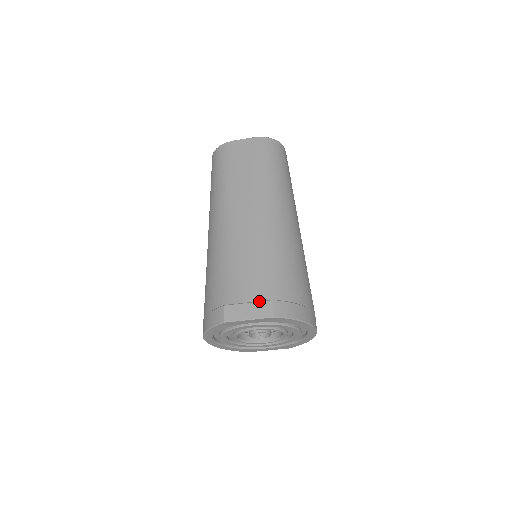
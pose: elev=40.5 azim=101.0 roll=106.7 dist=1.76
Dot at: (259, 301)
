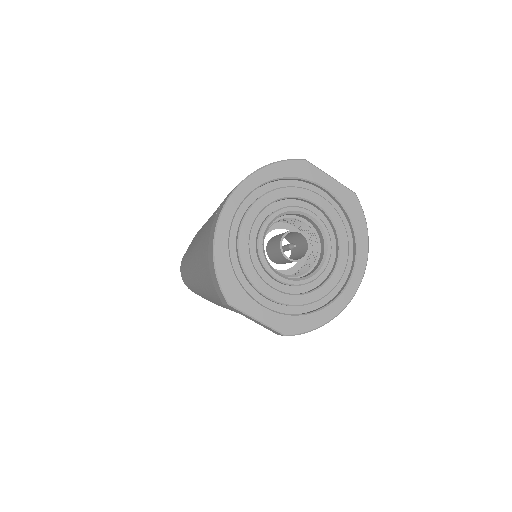
Dot at: occluded
